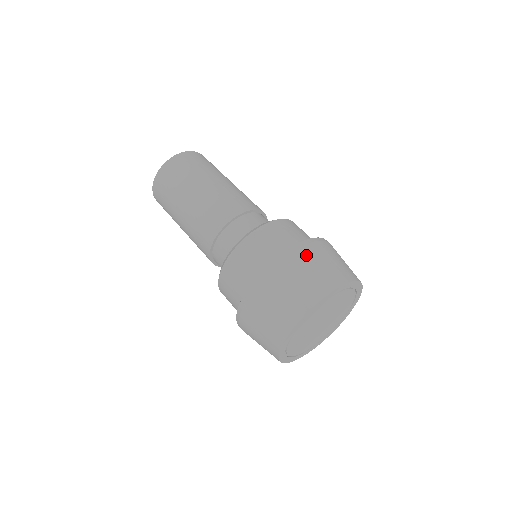
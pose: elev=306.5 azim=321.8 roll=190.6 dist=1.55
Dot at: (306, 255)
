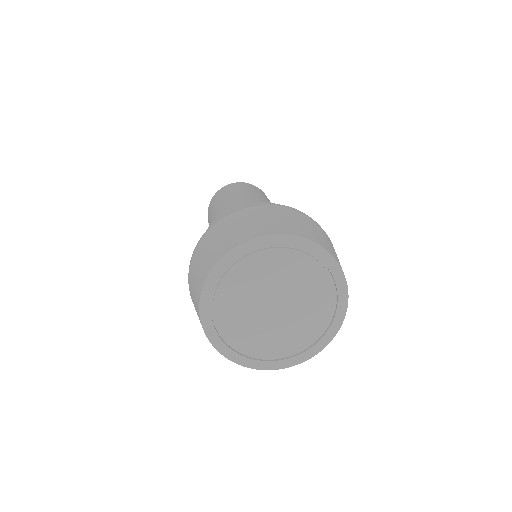
Dot at: (321, 229)
